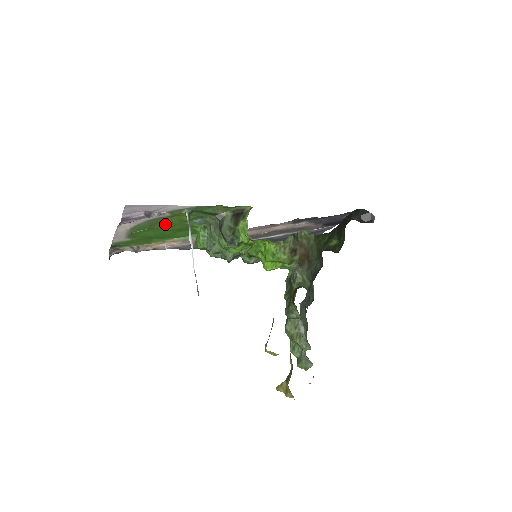
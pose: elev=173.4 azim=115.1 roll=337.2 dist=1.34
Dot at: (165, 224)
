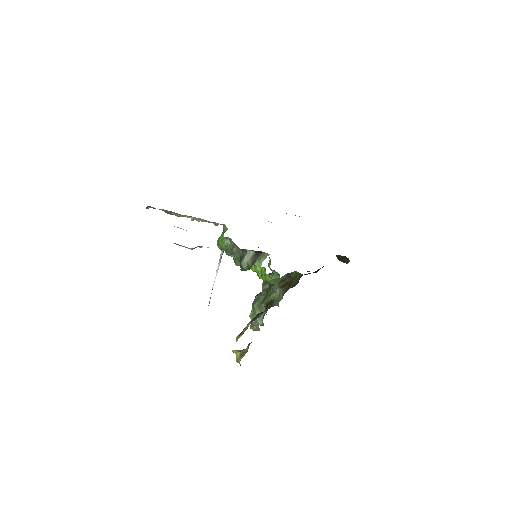
Dot at: occluded
